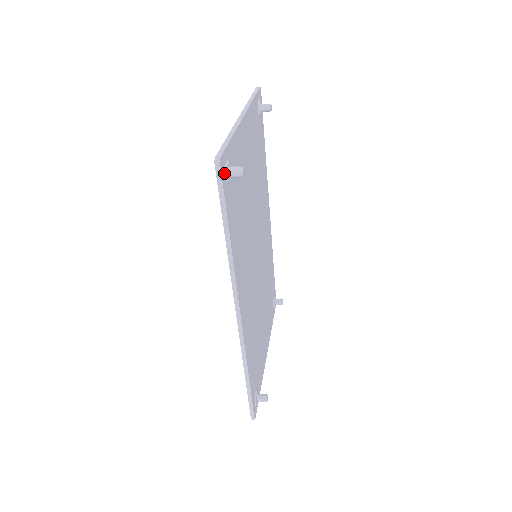
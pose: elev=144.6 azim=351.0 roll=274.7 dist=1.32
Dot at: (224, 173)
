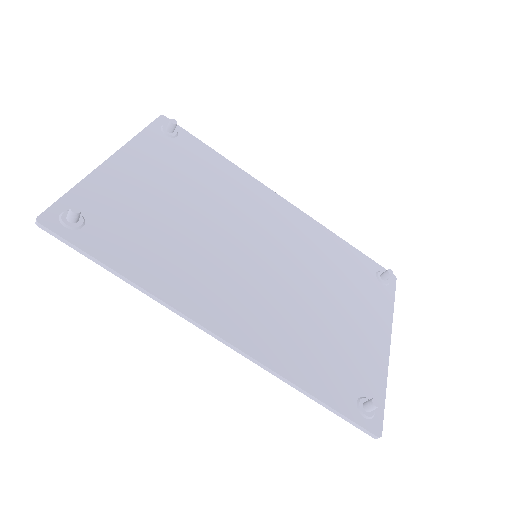
Dot at: (59, 225)
